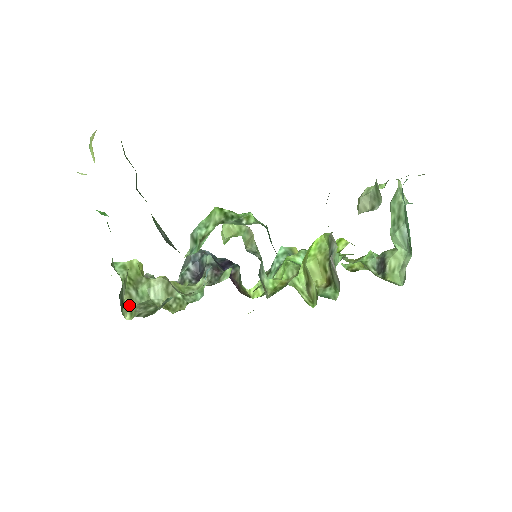
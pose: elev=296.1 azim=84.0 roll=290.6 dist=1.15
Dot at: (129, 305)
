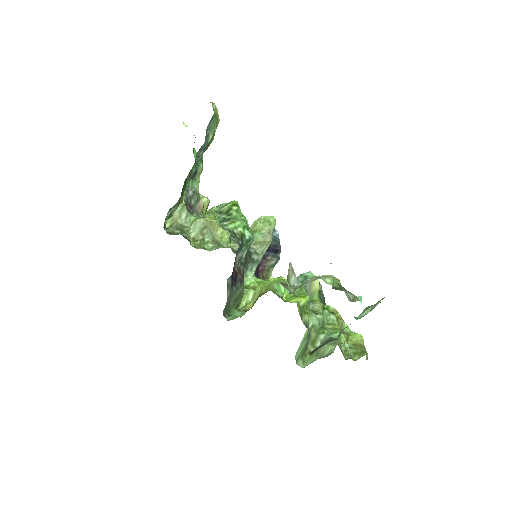
Dot at: (175, 220)
